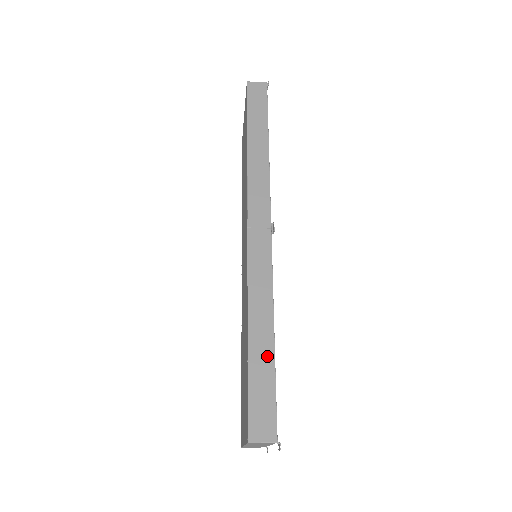
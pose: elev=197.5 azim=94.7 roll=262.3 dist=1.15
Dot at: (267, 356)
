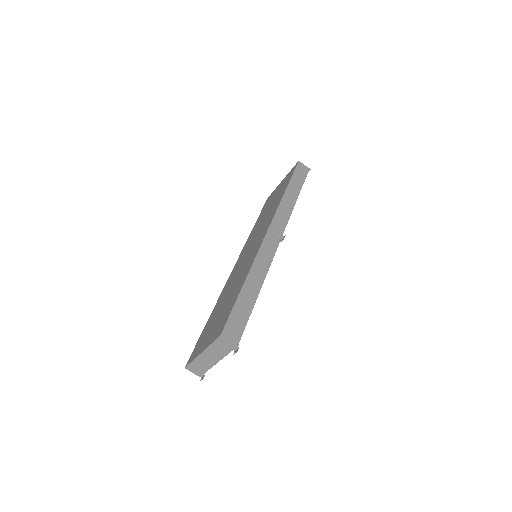
Dot at: (251, 299)
